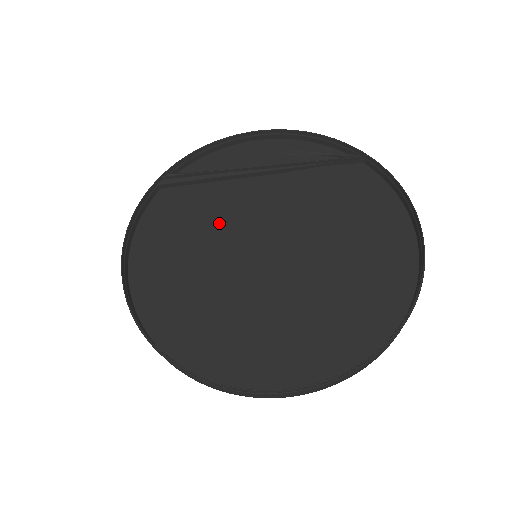
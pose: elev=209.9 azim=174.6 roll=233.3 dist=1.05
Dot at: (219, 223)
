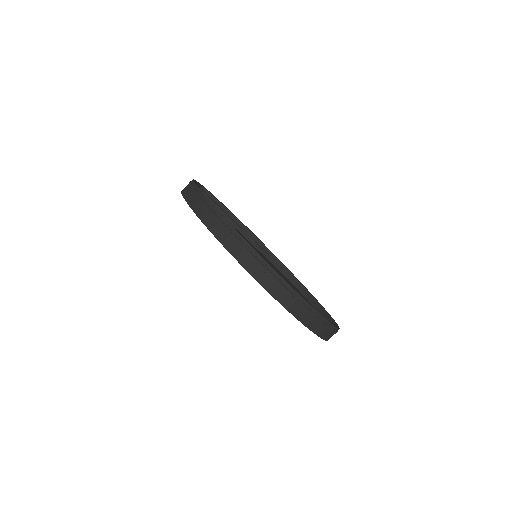
Dot at: occluded
